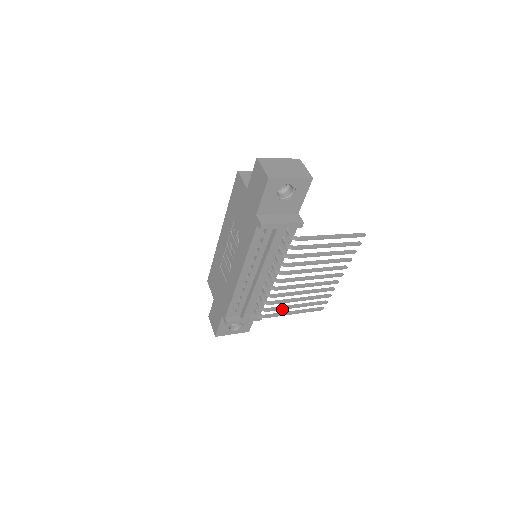
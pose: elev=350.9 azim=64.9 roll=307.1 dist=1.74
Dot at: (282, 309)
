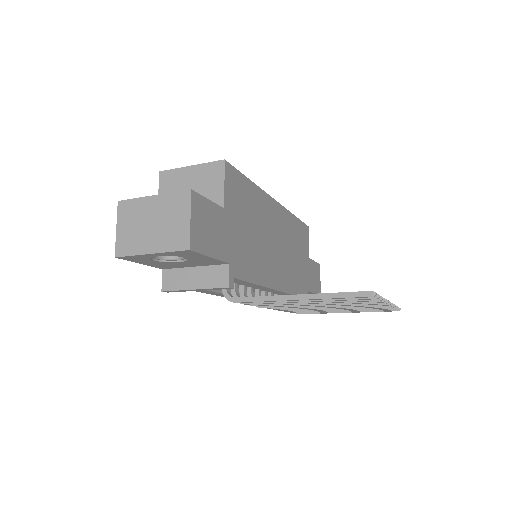
Dot at: (318, 312)
